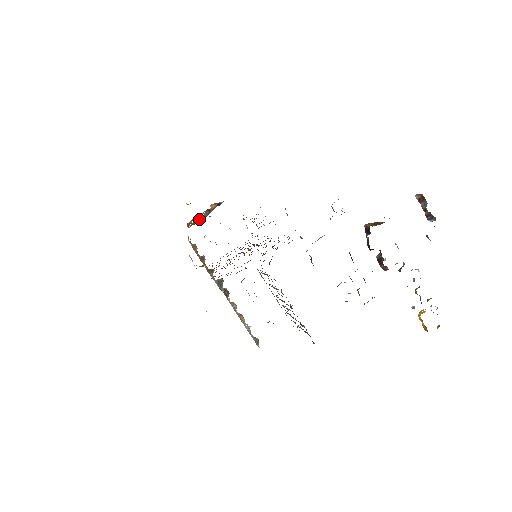
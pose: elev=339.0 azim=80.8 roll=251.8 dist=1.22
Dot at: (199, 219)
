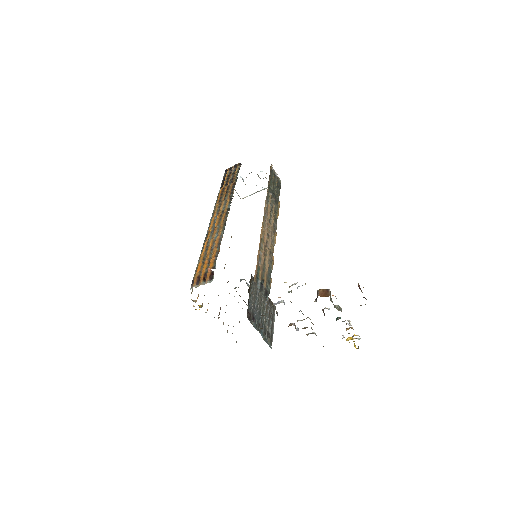
Dot at: (224, 198)
